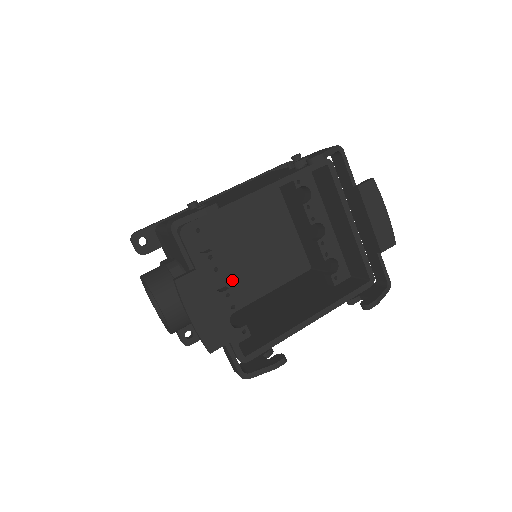
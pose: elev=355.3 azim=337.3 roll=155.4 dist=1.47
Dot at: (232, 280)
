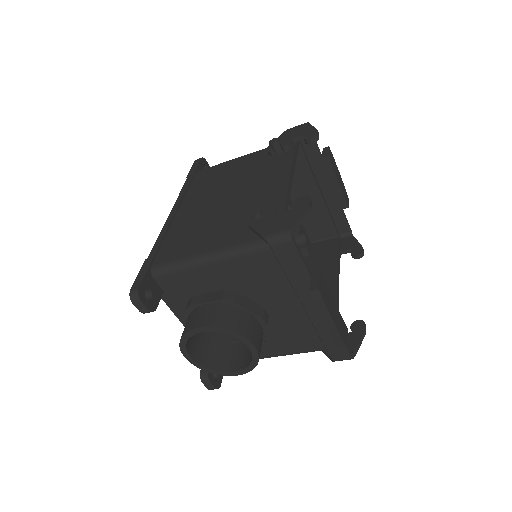
Dot at: occluded
